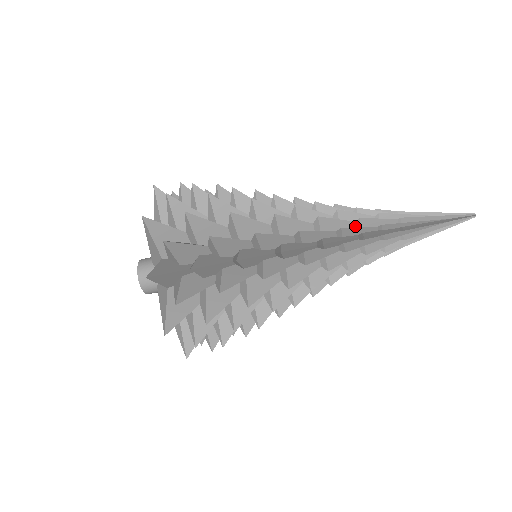
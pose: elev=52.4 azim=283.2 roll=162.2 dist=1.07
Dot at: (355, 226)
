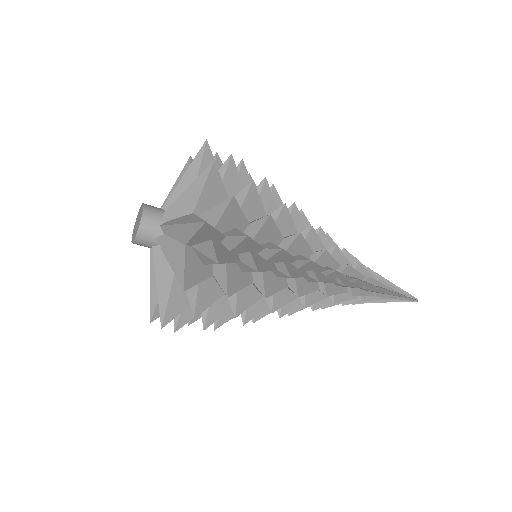
Dot at: (345, 291)
